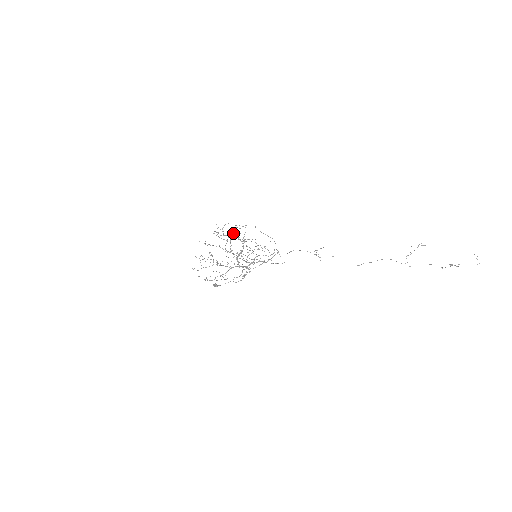
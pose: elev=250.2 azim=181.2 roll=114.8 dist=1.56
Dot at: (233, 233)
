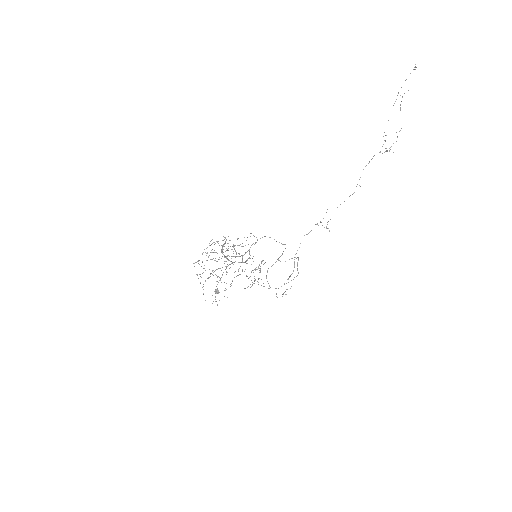
Dot at: (222, 245)
